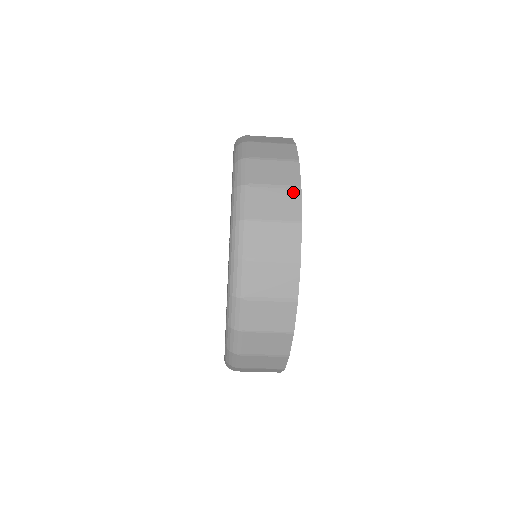
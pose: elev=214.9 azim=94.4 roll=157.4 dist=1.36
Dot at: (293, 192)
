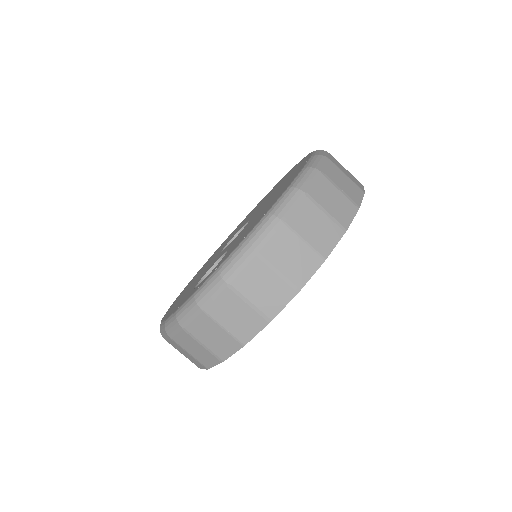
Dot at: occluded
